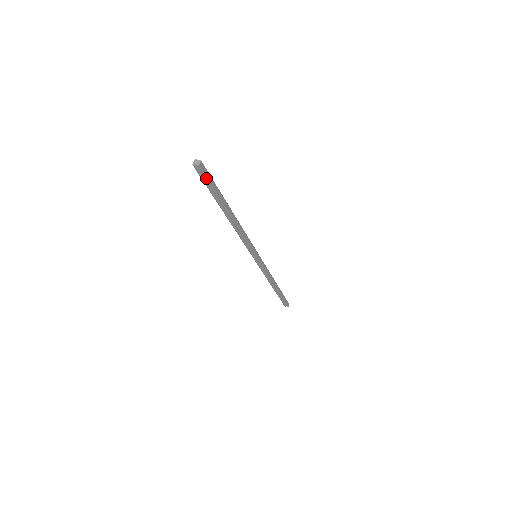
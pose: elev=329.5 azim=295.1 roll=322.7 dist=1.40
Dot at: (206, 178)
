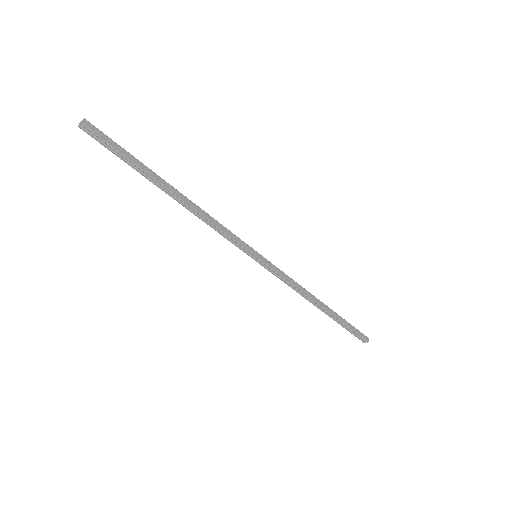
Dot at: (102, 140)
